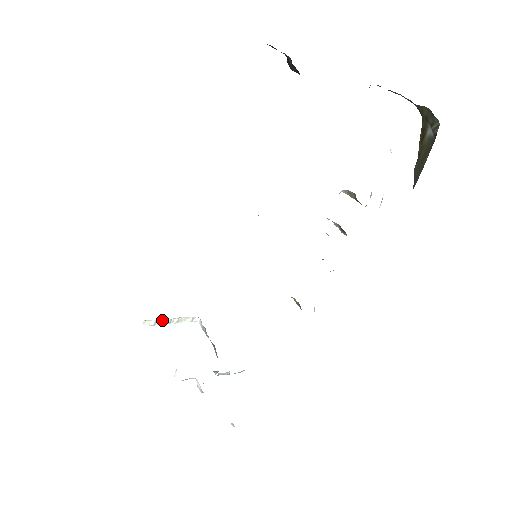
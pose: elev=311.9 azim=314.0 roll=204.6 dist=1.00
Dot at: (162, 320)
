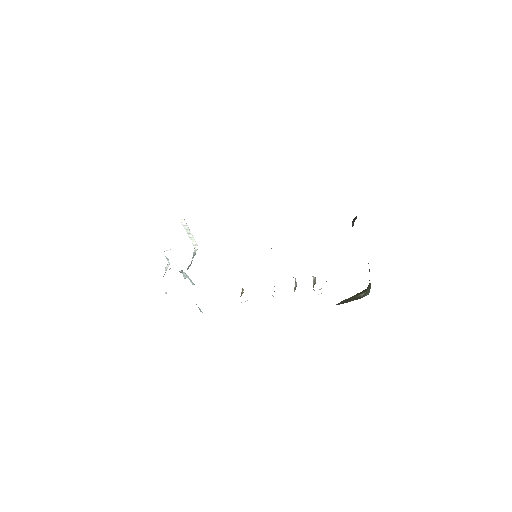
Dot at: (188, 228)
